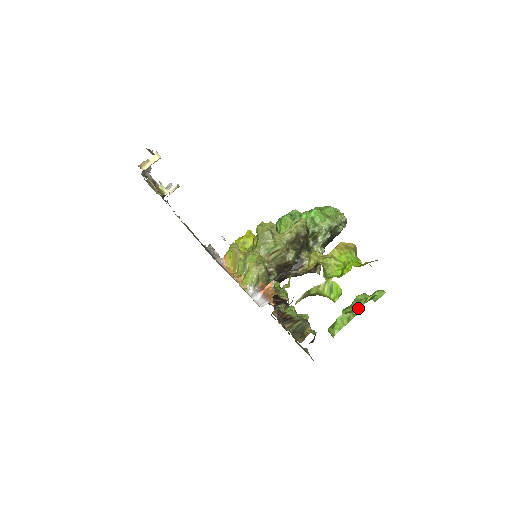
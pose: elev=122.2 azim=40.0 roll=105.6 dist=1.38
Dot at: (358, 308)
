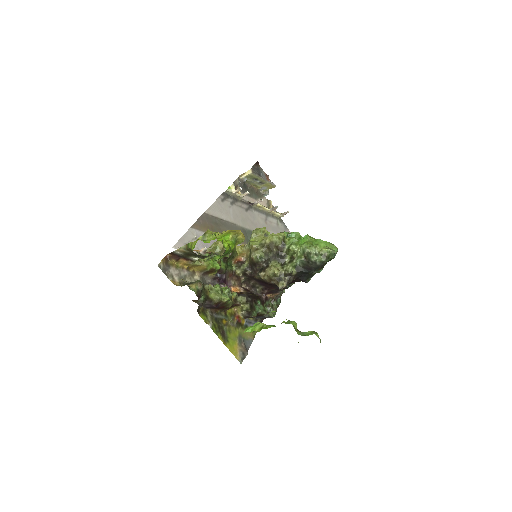
Dot at: occluded
